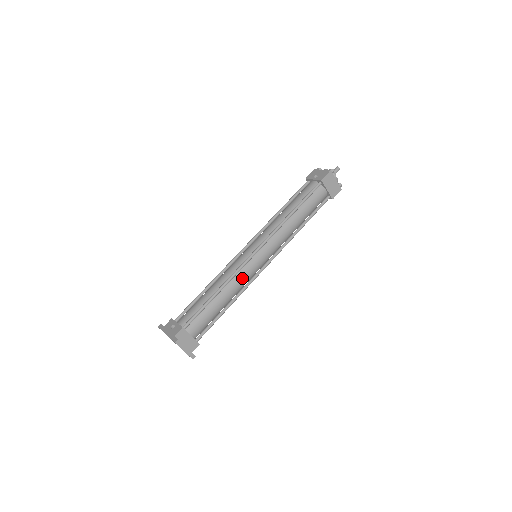
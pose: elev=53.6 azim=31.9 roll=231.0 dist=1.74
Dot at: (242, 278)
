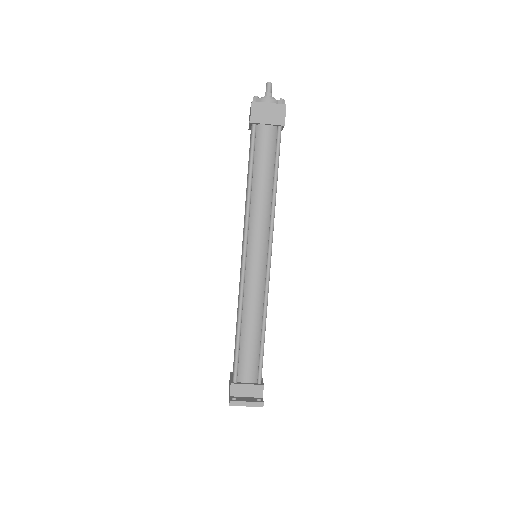
Dot at: (252, 293)
